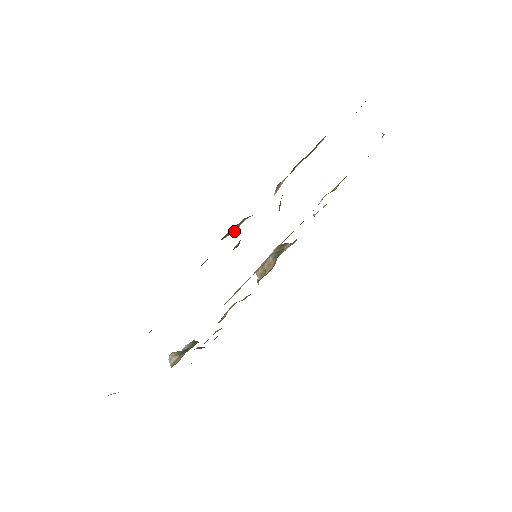
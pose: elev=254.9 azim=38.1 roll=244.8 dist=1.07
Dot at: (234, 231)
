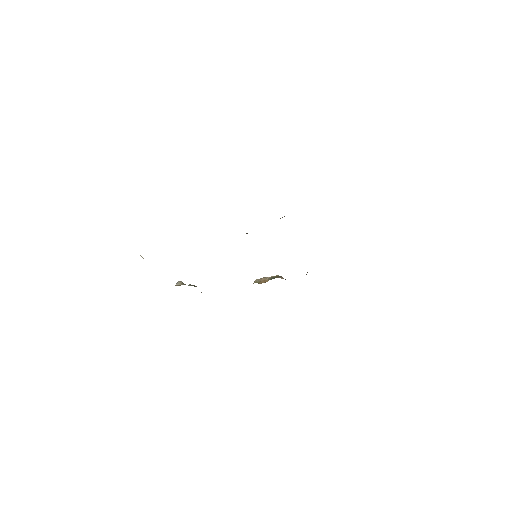
Dot at: occluded
